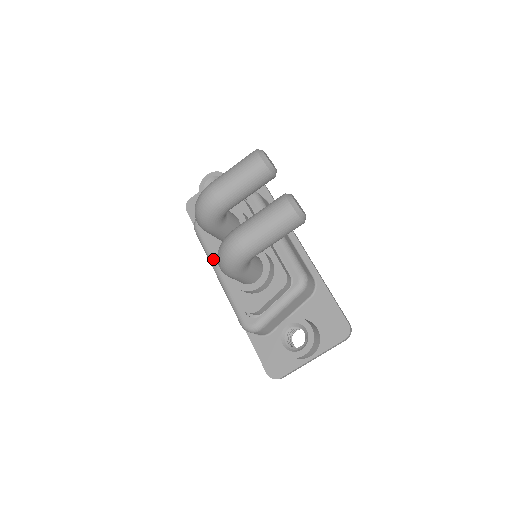
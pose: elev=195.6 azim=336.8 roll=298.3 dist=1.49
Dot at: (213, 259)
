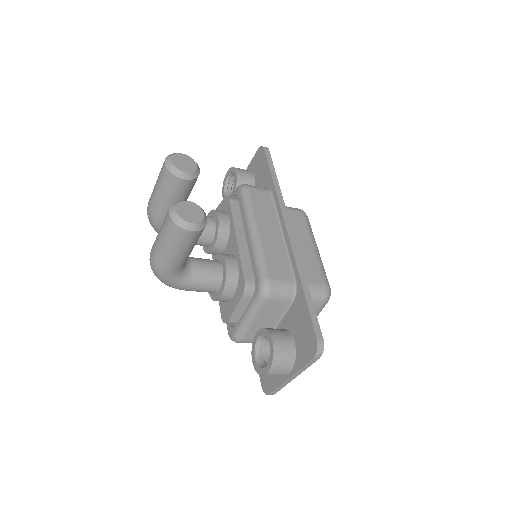
Dot at: occluded
